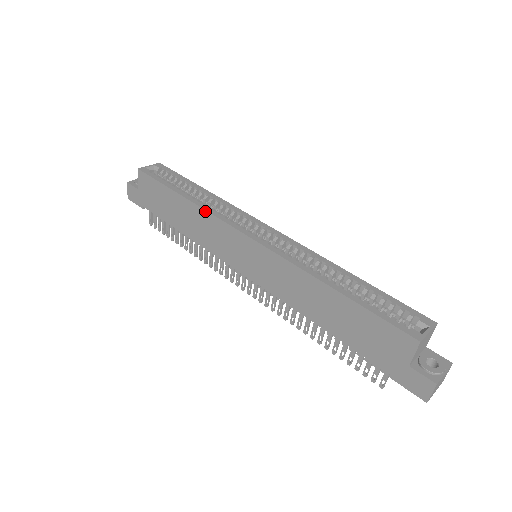
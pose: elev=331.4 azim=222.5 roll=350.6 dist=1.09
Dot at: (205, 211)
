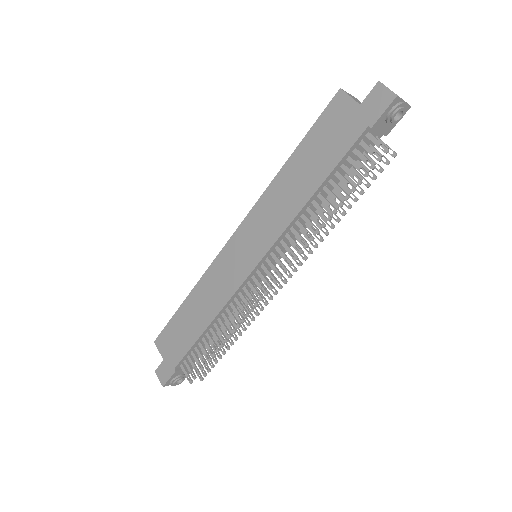
Dot at: (202, 277)
